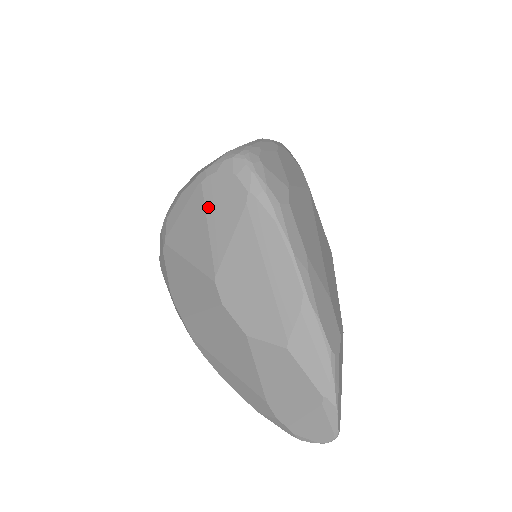
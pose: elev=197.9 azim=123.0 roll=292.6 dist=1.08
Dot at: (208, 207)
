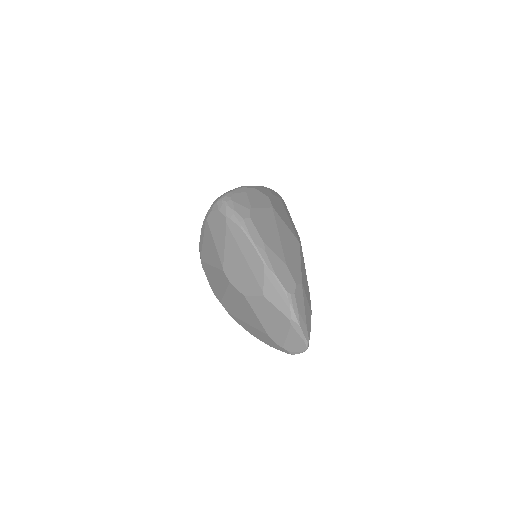
Dot at: (212, 232)
